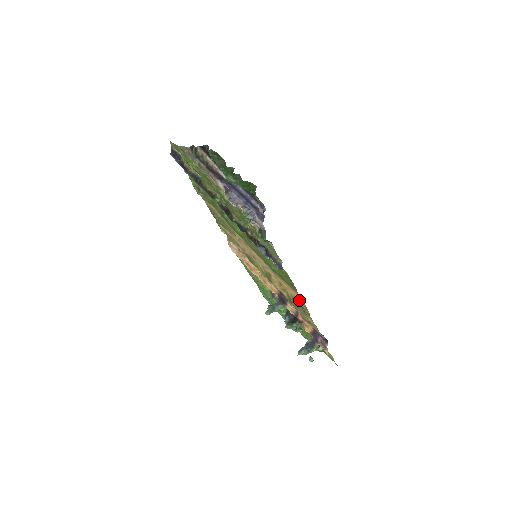
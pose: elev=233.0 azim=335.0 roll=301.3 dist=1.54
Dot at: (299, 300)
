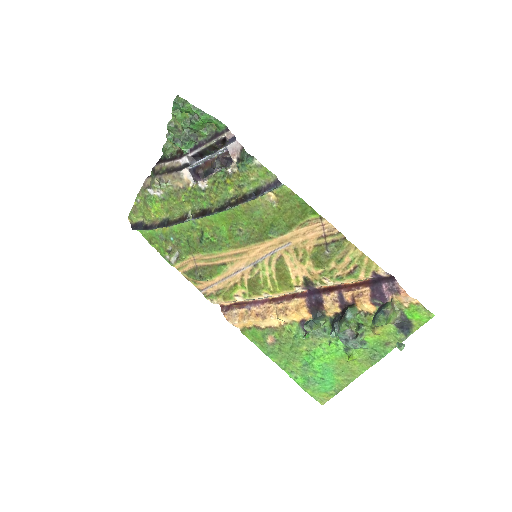
Dot at: (324, 234)
